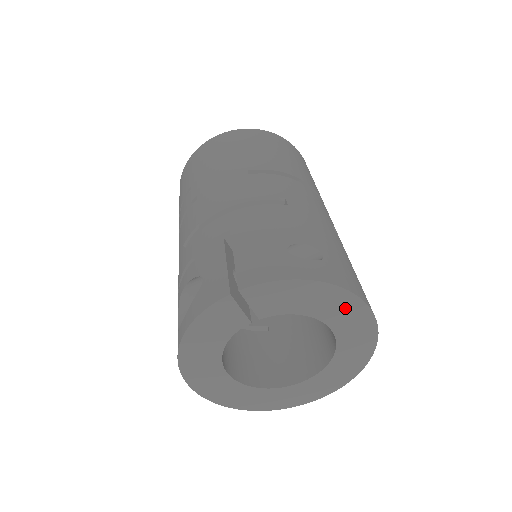
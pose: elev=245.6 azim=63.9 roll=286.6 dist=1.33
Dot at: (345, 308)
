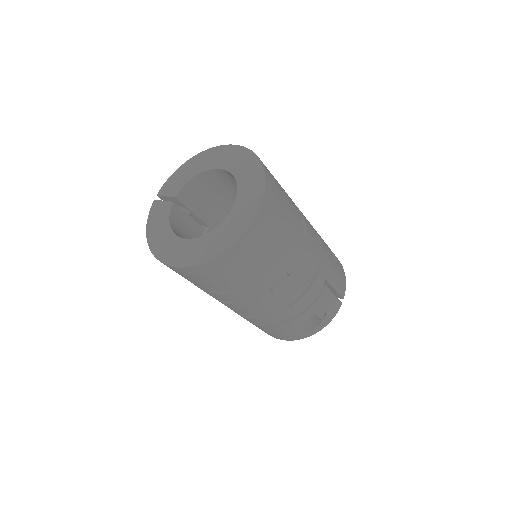
Dot at: (211, 157)
